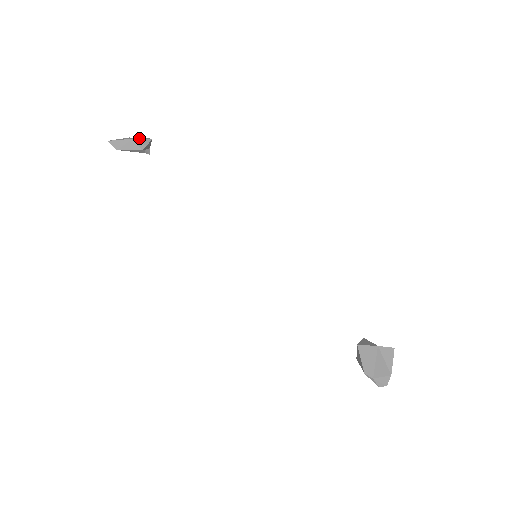
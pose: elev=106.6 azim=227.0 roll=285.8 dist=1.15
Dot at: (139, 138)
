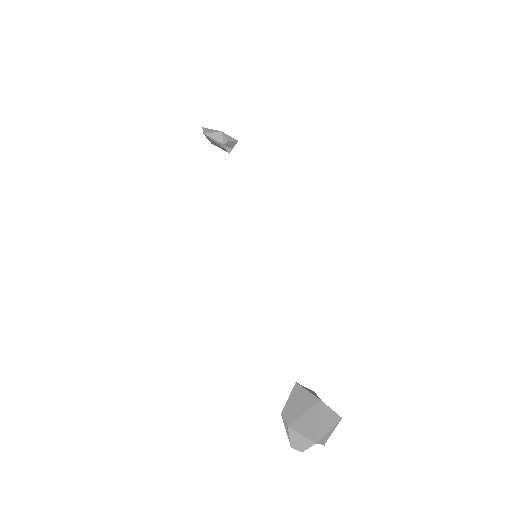
Dot at: (227, 135)
